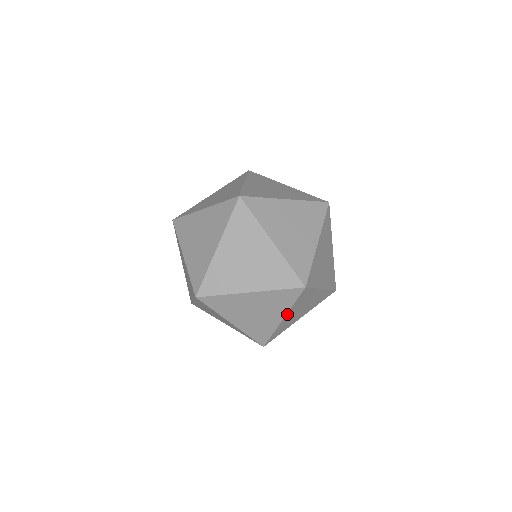
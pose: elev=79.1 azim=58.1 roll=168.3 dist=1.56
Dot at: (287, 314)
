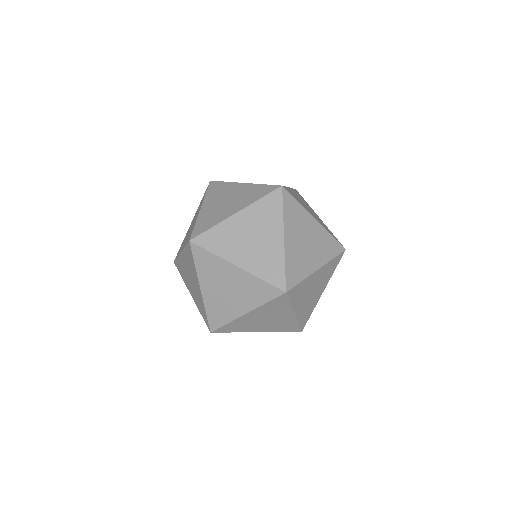
Dot at: occluded
